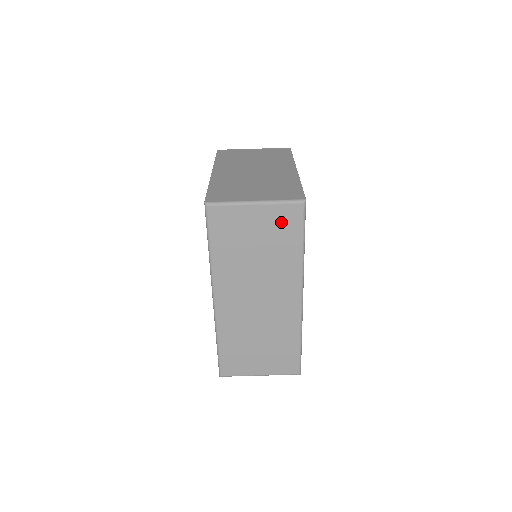
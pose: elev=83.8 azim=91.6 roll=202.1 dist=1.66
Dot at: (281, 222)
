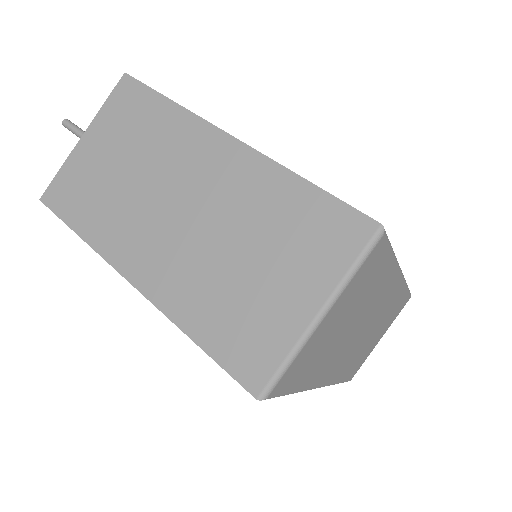
Dot at: (363, 280)
